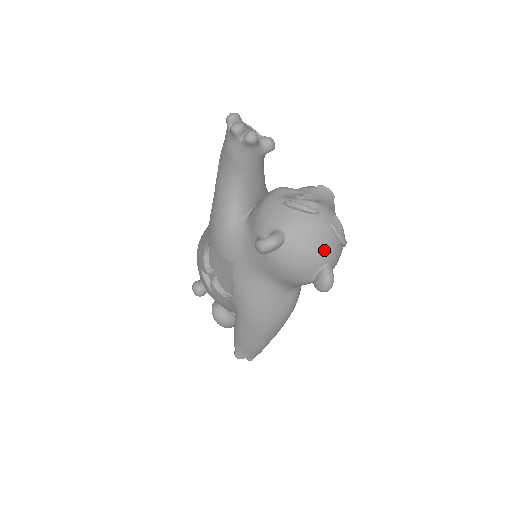
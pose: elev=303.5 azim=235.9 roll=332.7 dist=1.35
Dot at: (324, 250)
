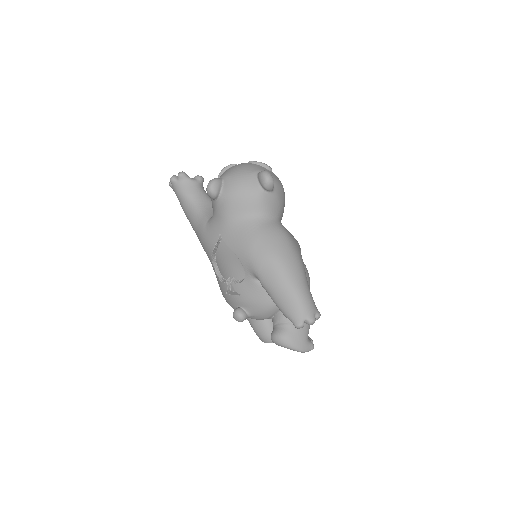
Dot at: (250, 168)
